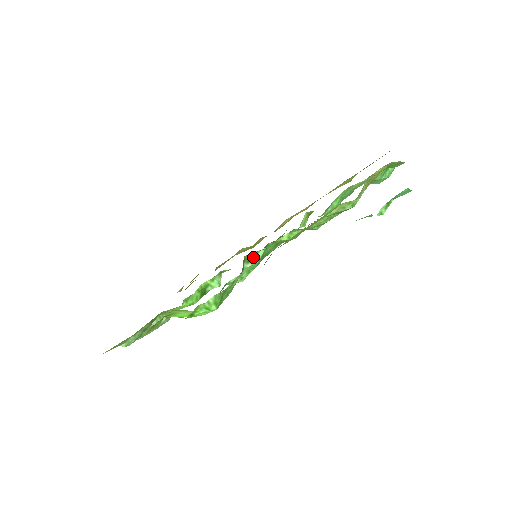
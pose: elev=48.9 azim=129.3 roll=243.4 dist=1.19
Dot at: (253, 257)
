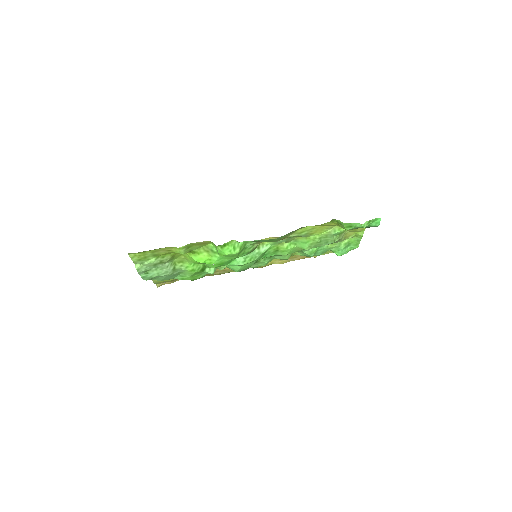
Dot at: (262, 247)
